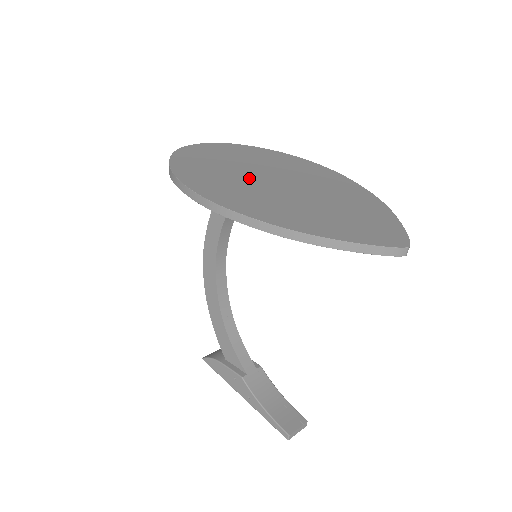
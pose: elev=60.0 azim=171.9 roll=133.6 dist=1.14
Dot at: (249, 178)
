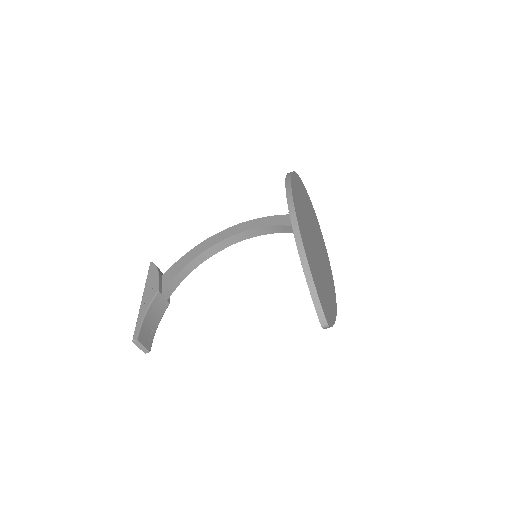
Dot at: (309, 223)
